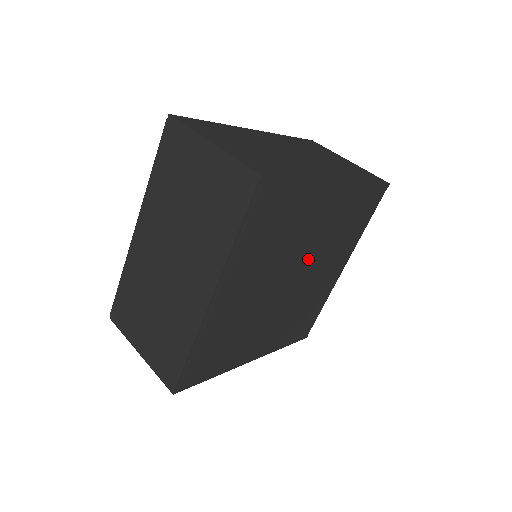
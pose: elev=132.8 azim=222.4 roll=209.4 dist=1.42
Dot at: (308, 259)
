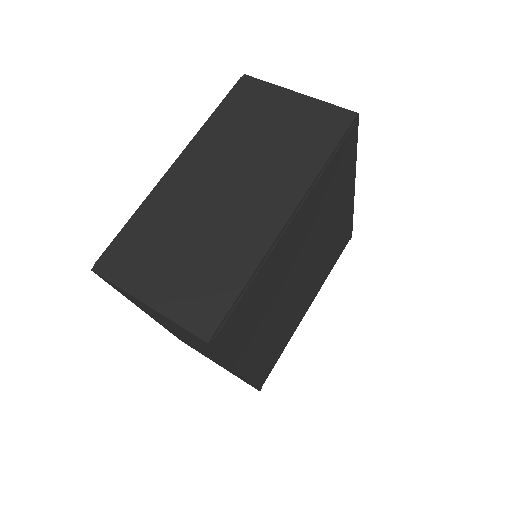
Dot at: (314, 261)
